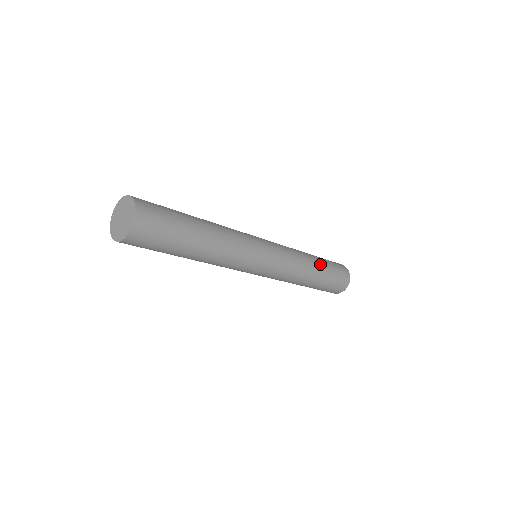
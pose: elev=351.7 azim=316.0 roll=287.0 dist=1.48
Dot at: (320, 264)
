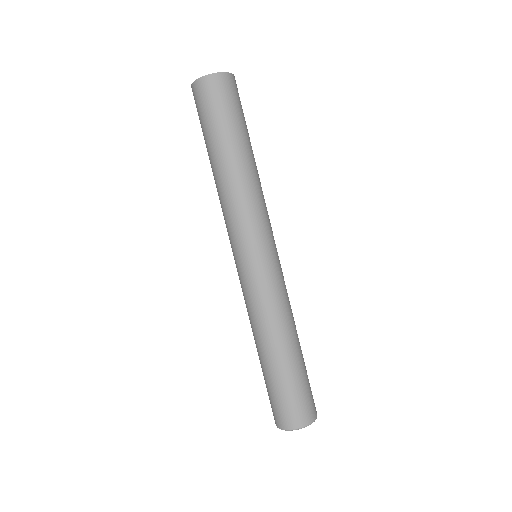
Dot at: occluded
